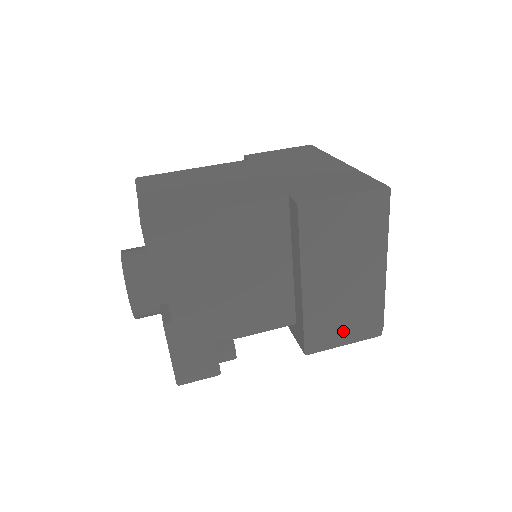
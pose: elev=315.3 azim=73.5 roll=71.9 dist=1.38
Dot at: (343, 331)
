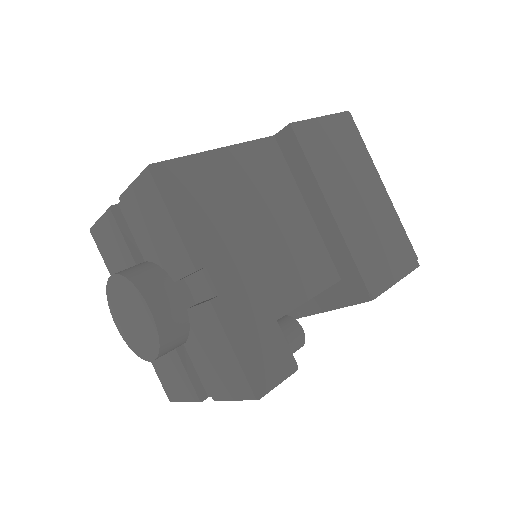
Dot at: (389, 264)
